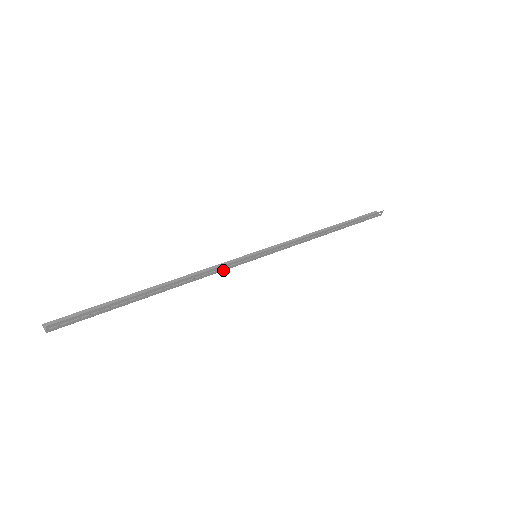
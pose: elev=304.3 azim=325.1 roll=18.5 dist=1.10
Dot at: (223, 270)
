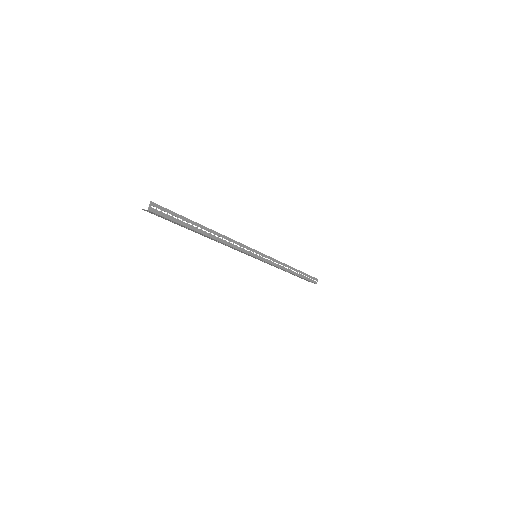
Dot at: (240, 250)
